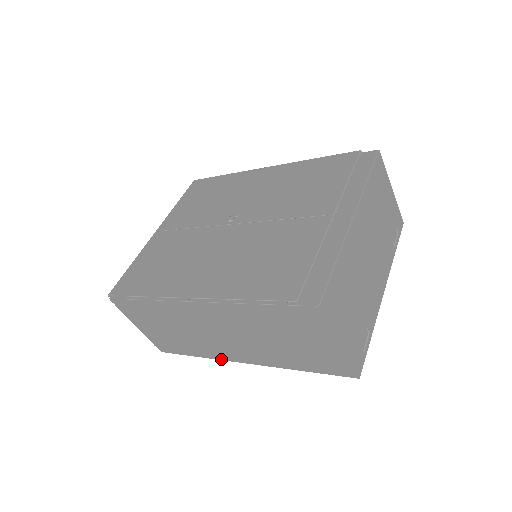
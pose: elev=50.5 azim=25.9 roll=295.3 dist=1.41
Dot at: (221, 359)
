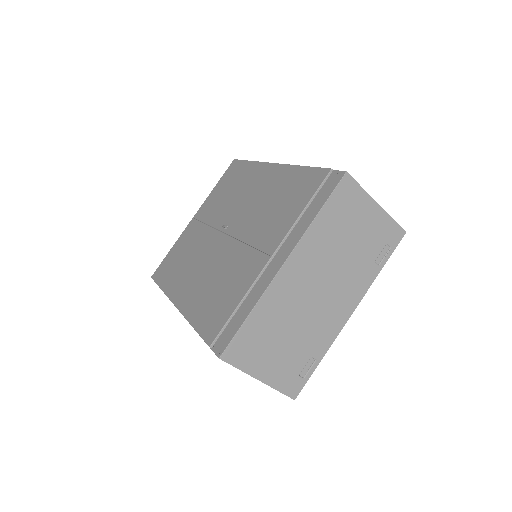
Dot at: occluded
